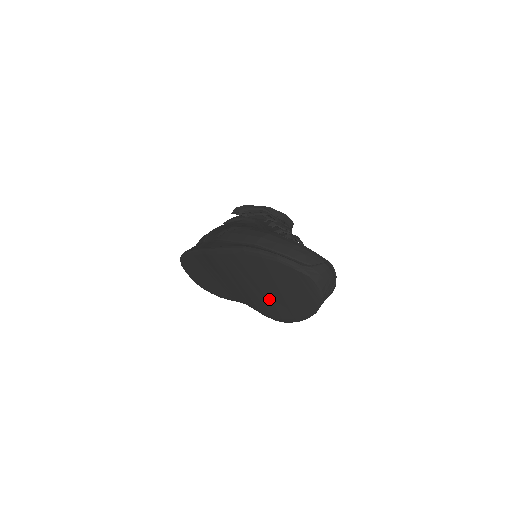
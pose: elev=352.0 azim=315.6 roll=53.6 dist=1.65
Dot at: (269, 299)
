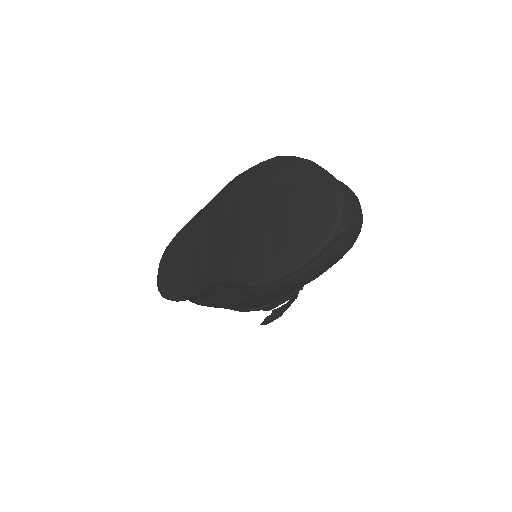
Dot at: (262, 238)
